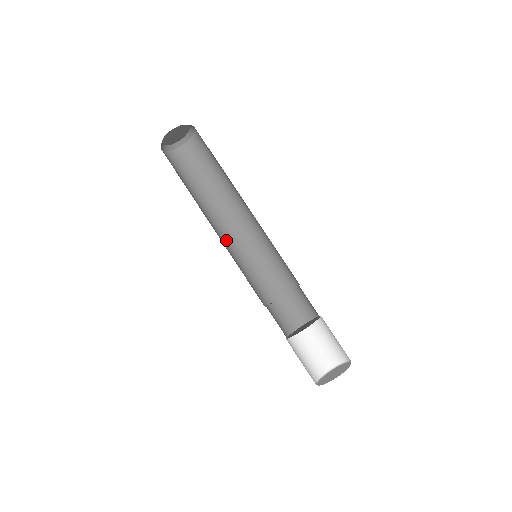
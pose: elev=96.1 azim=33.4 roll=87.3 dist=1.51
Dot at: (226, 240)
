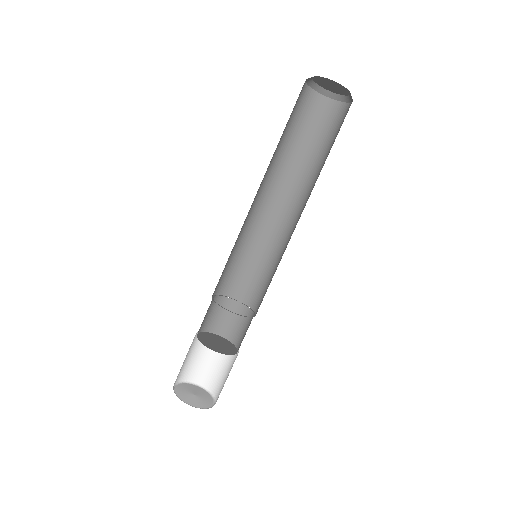
Dot at: occluded
